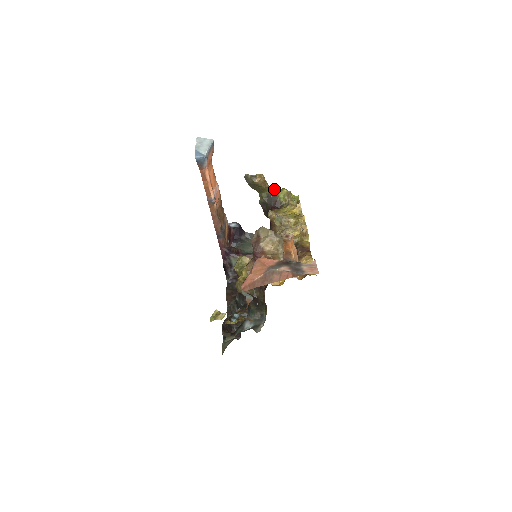
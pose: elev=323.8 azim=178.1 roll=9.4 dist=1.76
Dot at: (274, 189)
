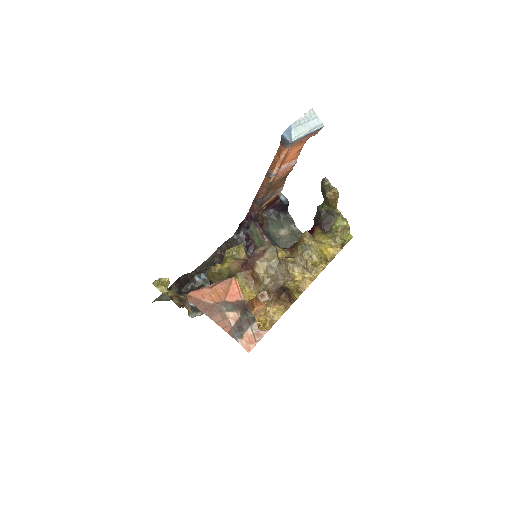
Dot at: (338, 212)
